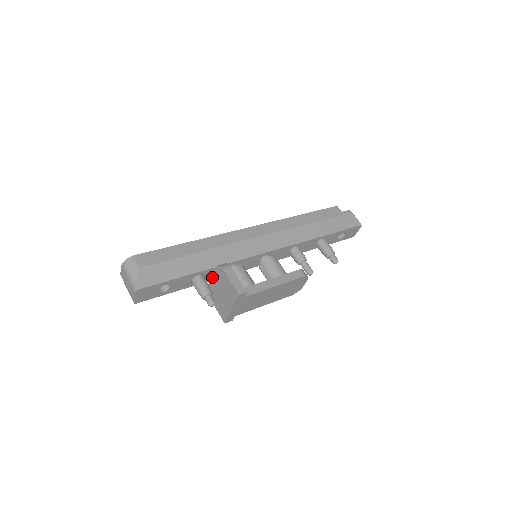
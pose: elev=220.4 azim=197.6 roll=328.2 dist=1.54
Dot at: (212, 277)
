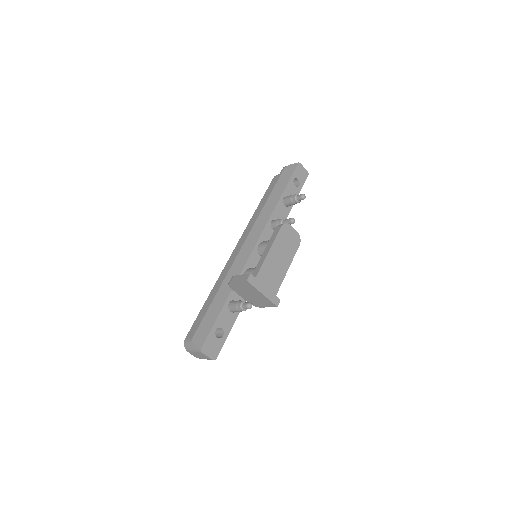
Dot at: (240, 296)
